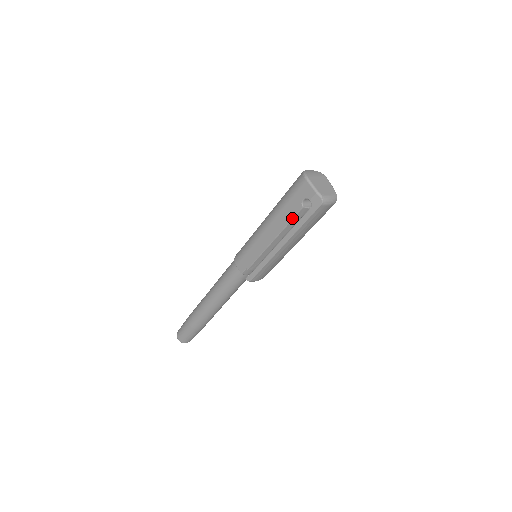
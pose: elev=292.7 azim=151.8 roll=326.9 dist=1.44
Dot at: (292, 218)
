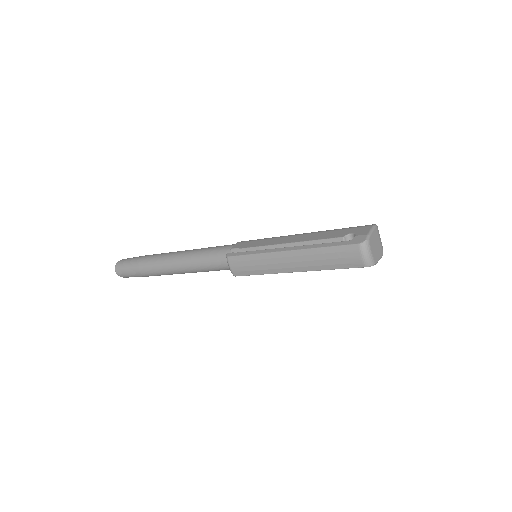
Dot at: (325, 238)
